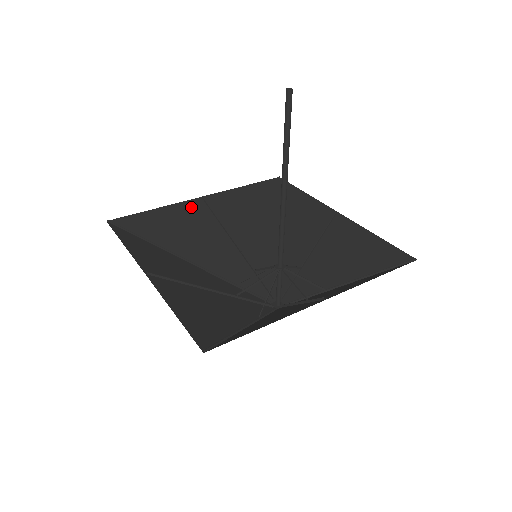
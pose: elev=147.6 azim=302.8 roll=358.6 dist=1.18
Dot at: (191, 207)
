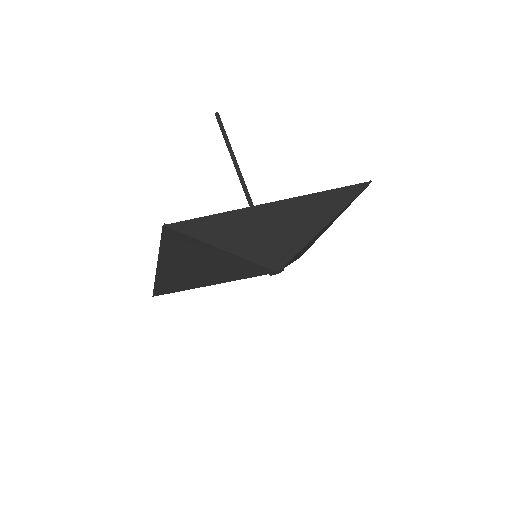
Dot at: occluded
